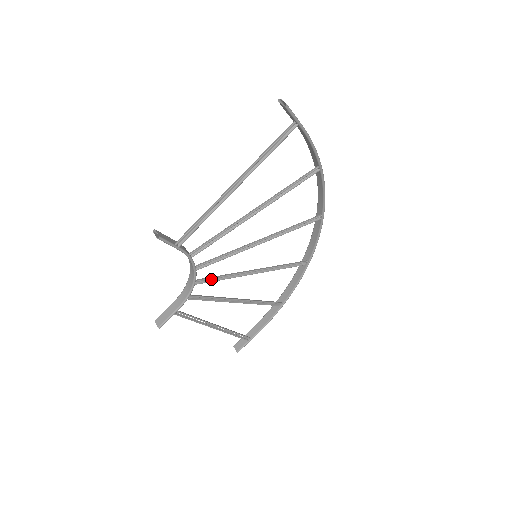
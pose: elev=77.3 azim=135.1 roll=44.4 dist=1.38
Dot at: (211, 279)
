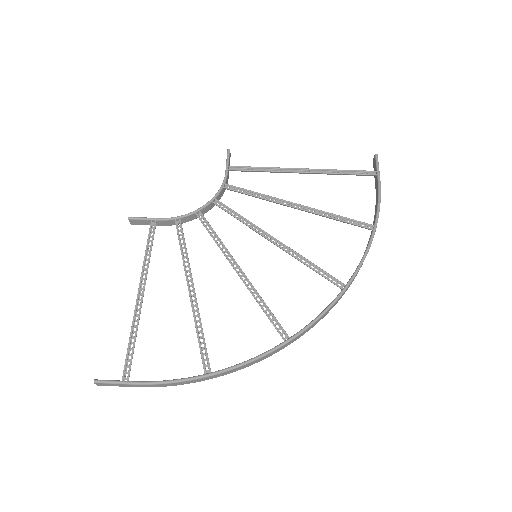
Dot at: (207, 229)
